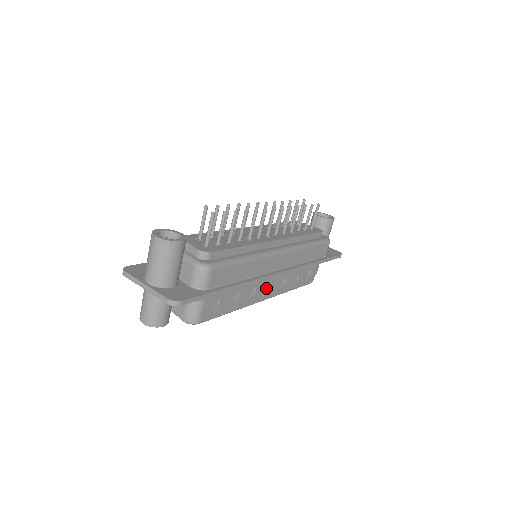
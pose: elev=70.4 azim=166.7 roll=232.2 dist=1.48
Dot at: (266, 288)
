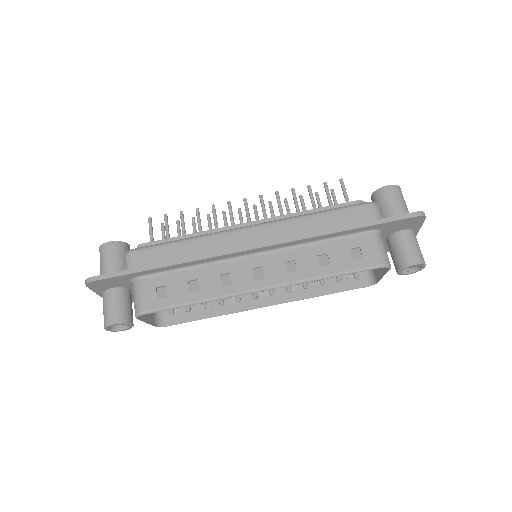
Dot at: (256, 275)
